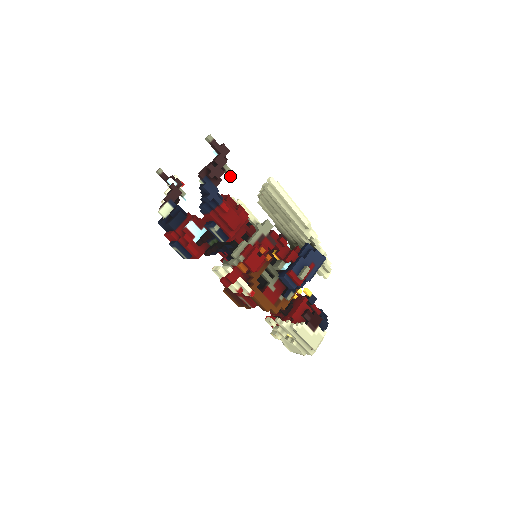
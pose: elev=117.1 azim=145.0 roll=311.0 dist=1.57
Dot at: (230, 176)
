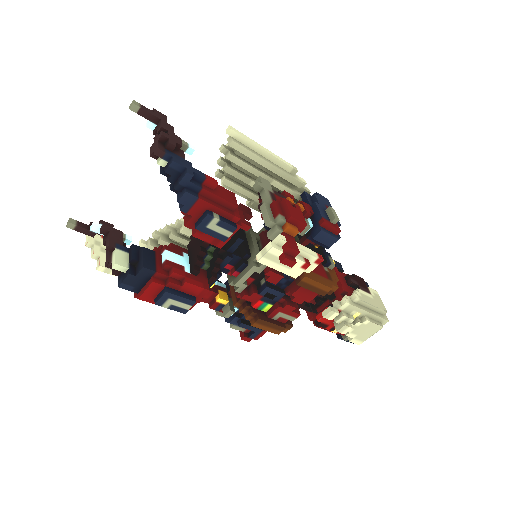
Dot at: (186, 146)
